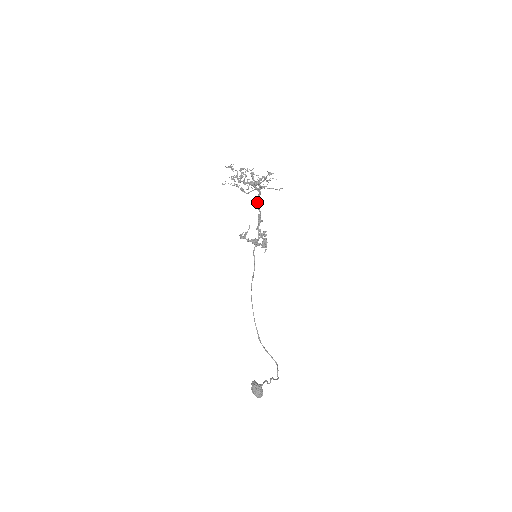
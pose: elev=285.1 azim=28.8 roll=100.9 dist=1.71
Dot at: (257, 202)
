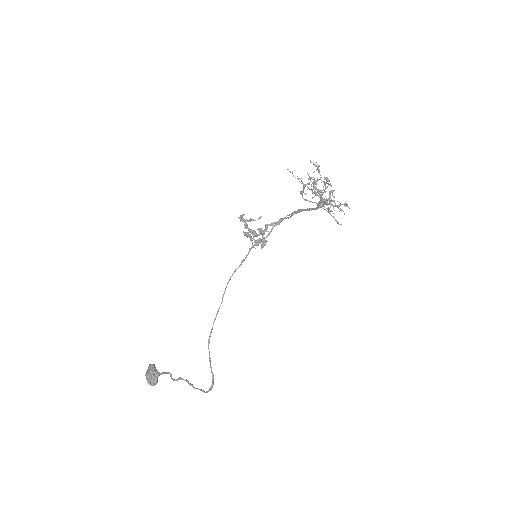
Dot at: (300, 211)
